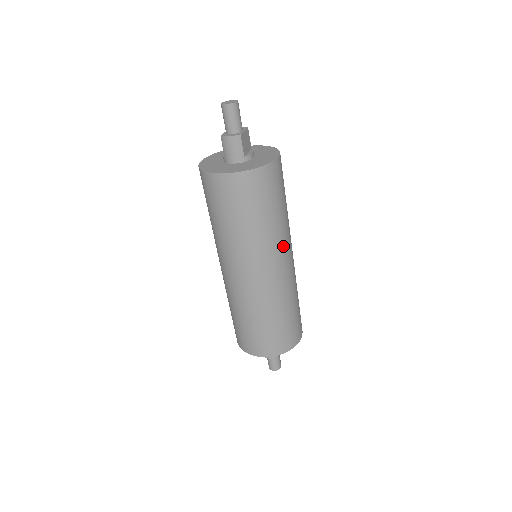
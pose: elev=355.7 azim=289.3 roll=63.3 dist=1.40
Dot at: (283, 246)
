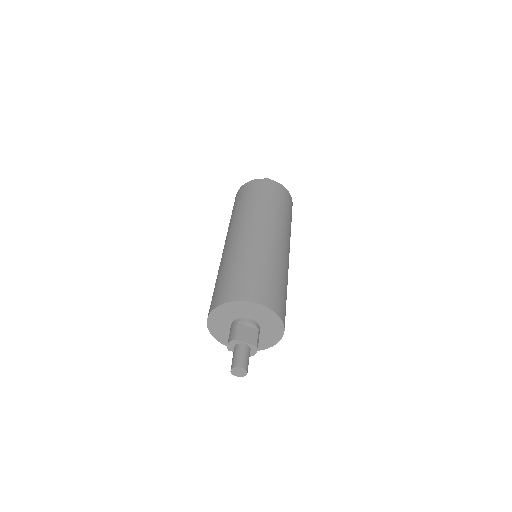
Dot at: (258, 219)
